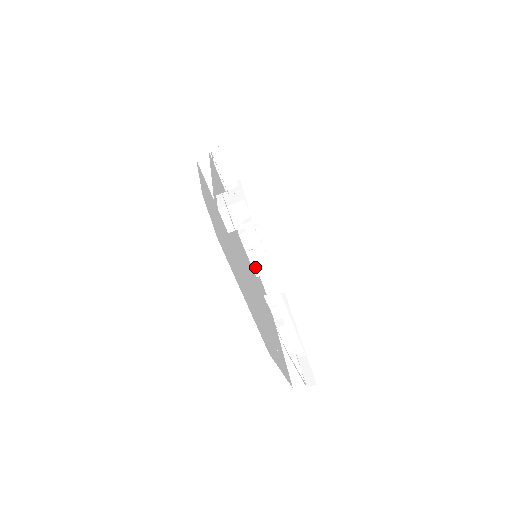
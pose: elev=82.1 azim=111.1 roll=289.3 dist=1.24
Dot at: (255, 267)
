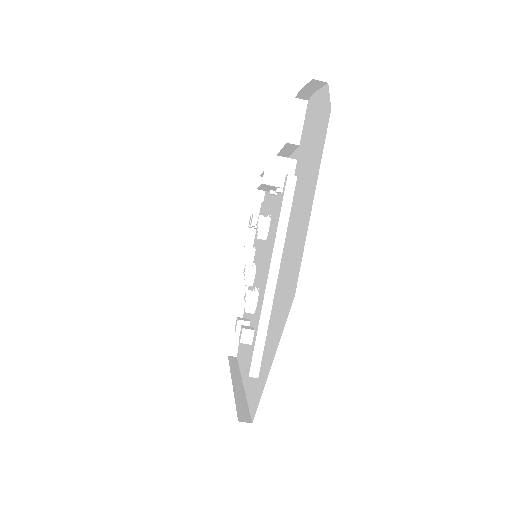
Dot at: (235, 290)
